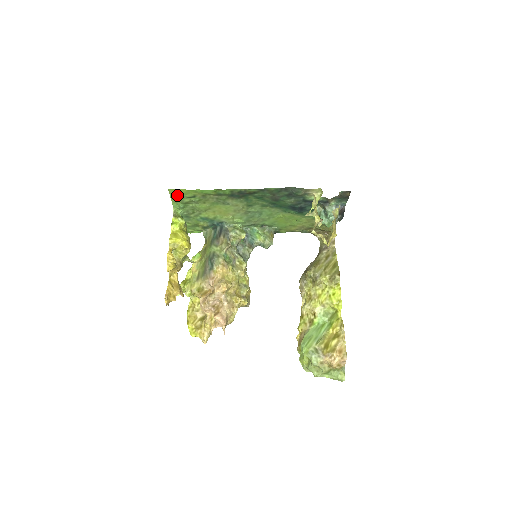
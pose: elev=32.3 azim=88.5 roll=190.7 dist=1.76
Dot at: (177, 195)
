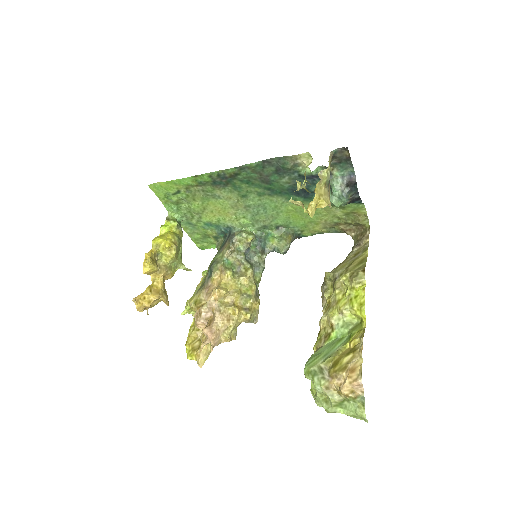
Dot at: (162, 193)
